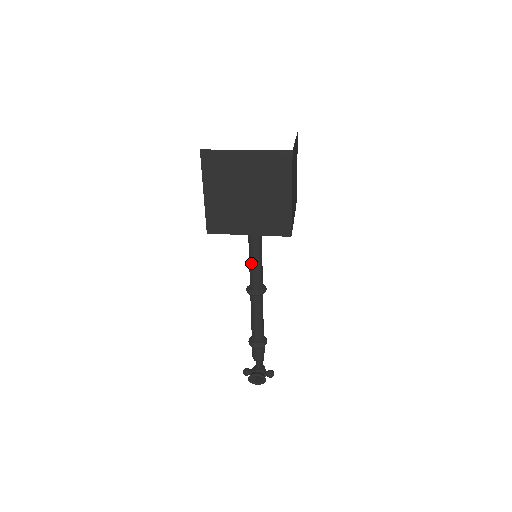
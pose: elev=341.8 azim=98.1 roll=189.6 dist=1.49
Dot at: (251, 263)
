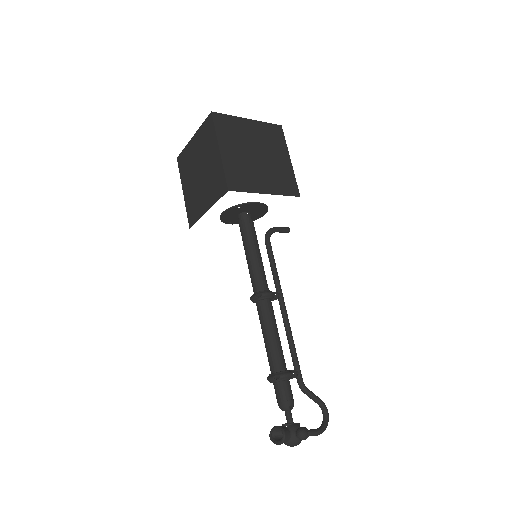
Dot at: (247, 262)
